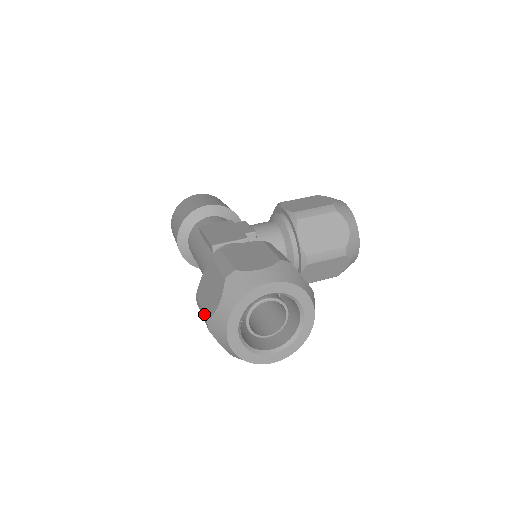
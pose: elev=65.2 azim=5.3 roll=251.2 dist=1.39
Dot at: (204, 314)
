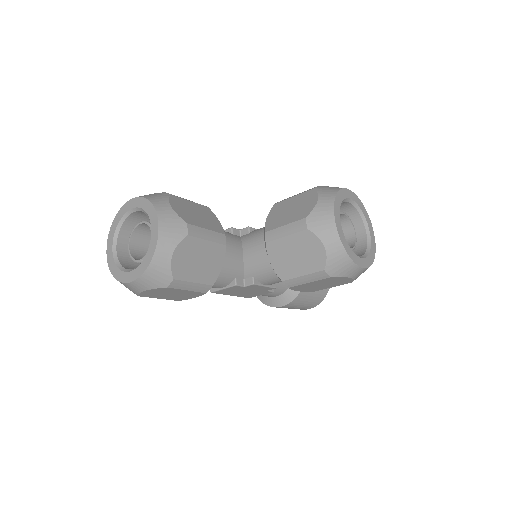
Dot at: occluded
